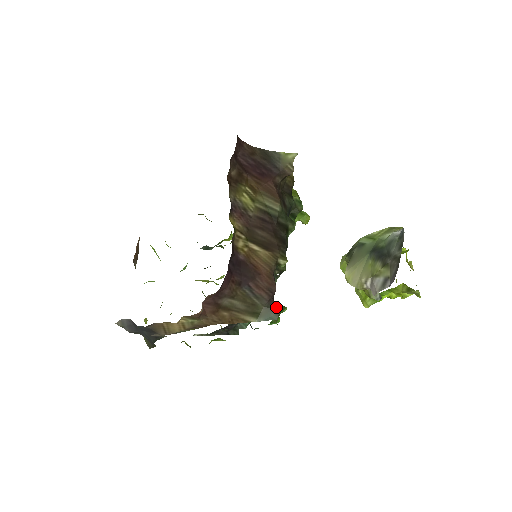
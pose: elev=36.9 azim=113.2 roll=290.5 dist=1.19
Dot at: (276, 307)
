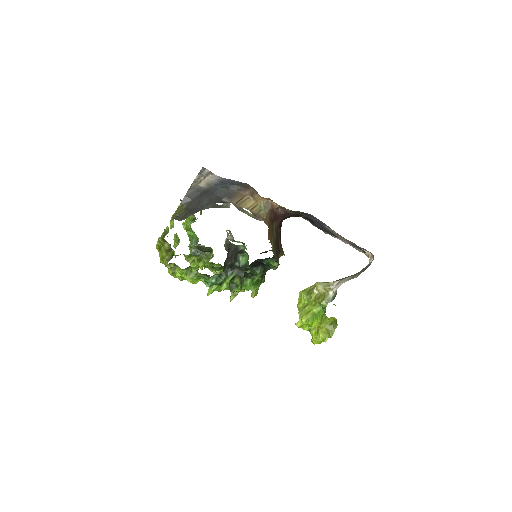
Dot at: occluded
